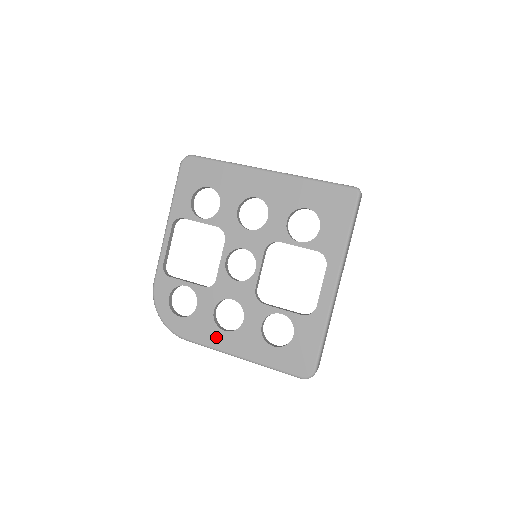
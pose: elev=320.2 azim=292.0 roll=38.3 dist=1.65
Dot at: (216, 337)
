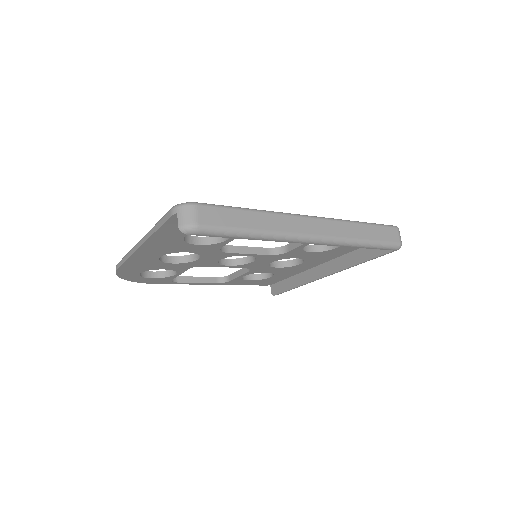
Dot at: occluded
